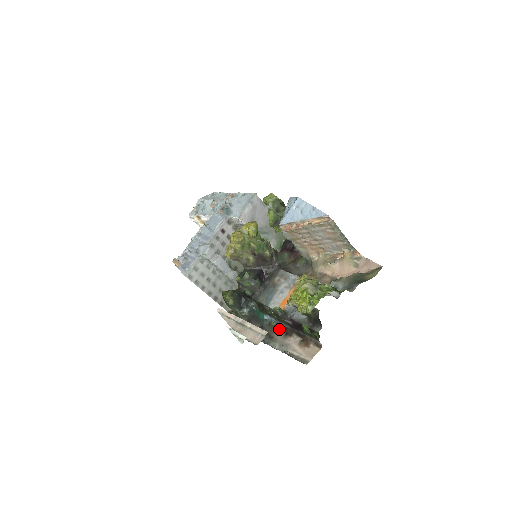
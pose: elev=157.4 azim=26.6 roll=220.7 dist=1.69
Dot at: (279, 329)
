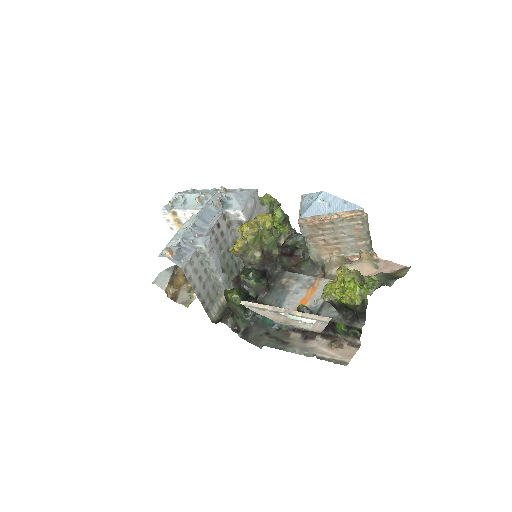
Dot at: (294, 333)
